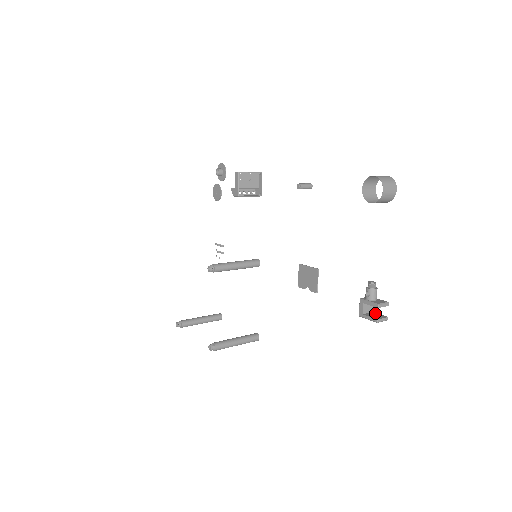
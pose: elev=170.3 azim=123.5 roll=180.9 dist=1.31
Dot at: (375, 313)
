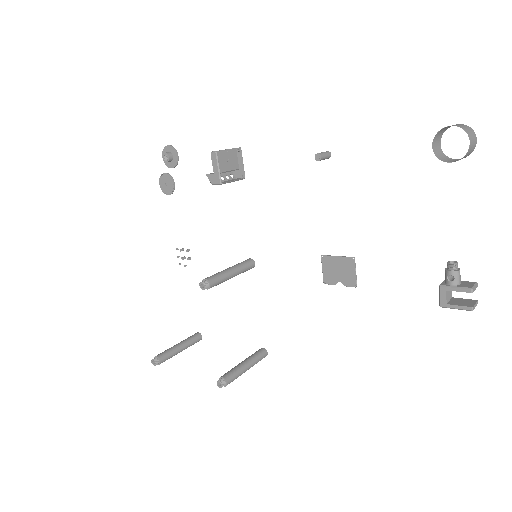
Dot at: (457, 299)
